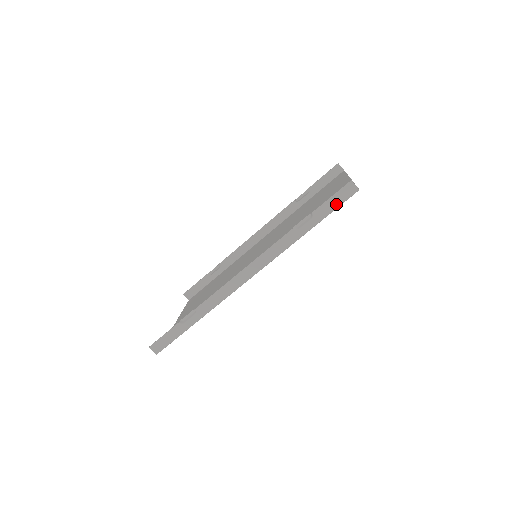
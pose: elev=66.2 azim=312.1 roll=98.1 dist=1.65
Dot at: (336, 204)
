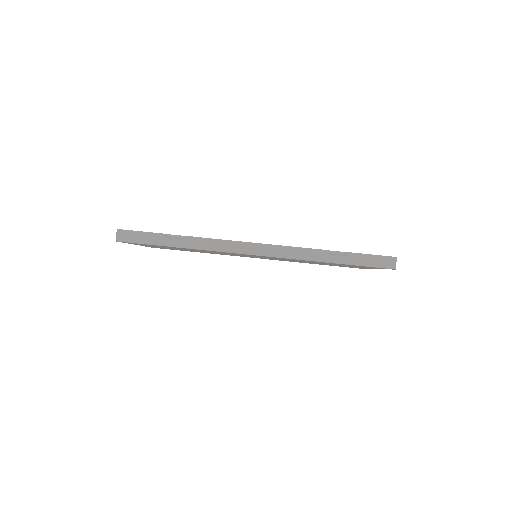
Dot at: (371, 263)
